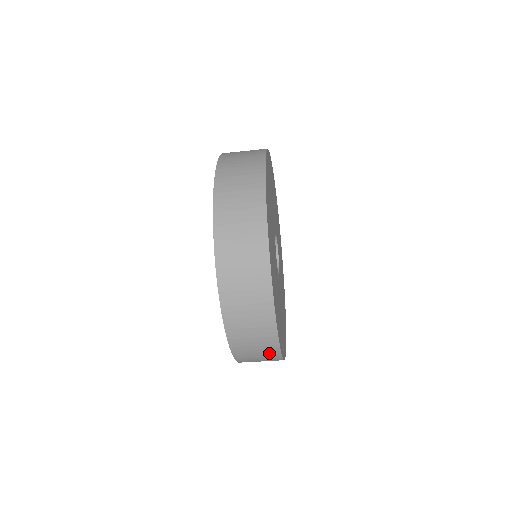
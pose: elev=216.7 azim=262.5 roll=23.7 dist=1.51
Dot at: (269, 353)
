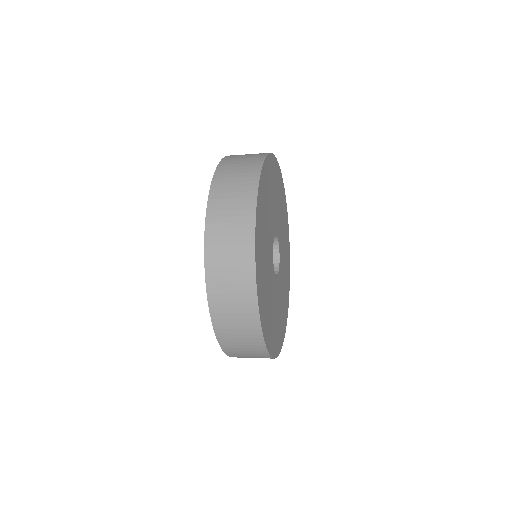
Dot at: (262, 357)
